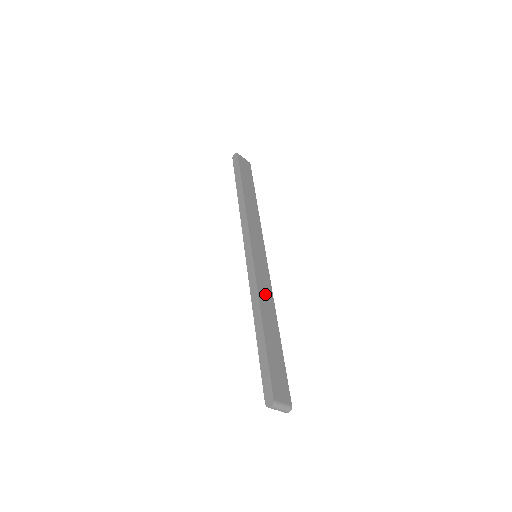
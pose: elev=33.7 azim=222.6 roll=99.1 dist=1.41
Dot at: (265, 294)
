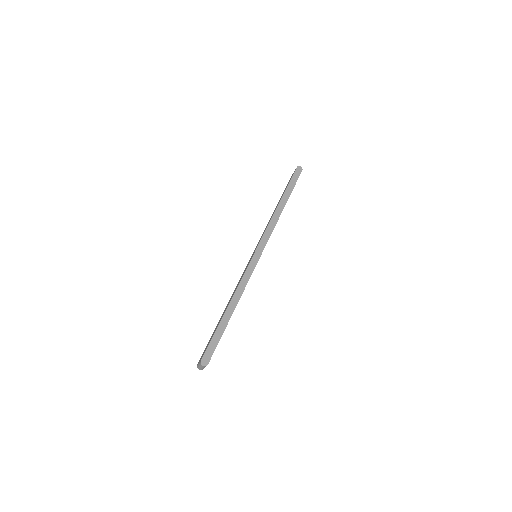
Dot at: occluded
